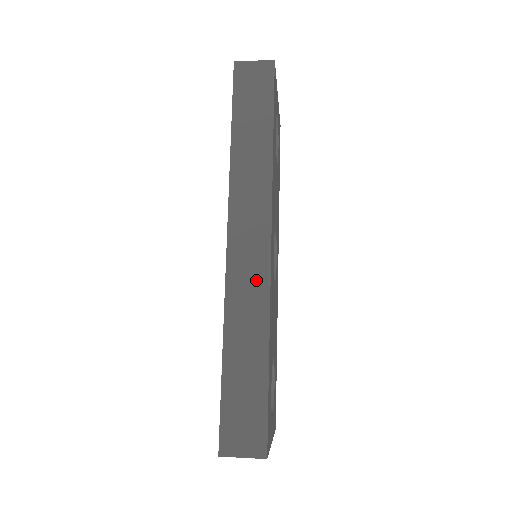
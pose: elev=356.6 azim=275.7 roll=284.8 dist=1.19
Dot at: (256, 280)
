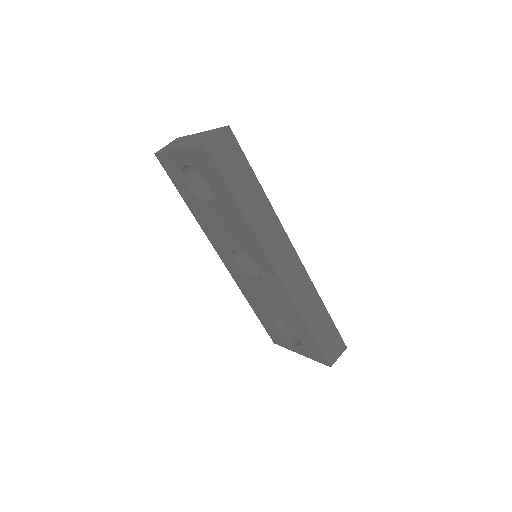
Dot at: (301, 278)
